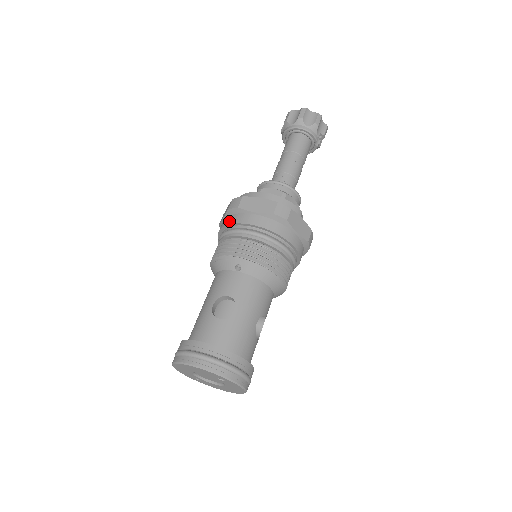
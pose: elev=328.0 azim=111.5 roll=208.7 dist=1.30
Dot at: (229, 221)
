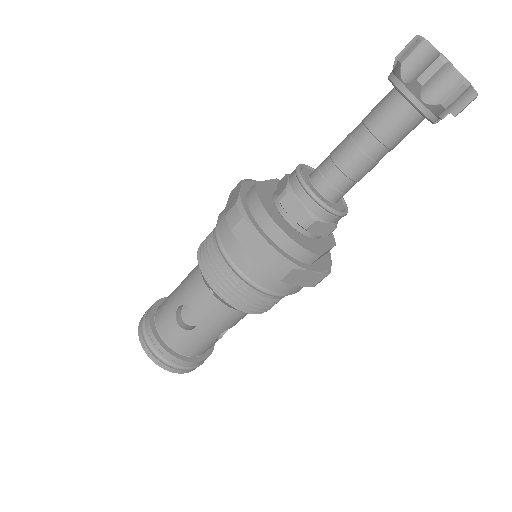
Dot at: (222, 230)
